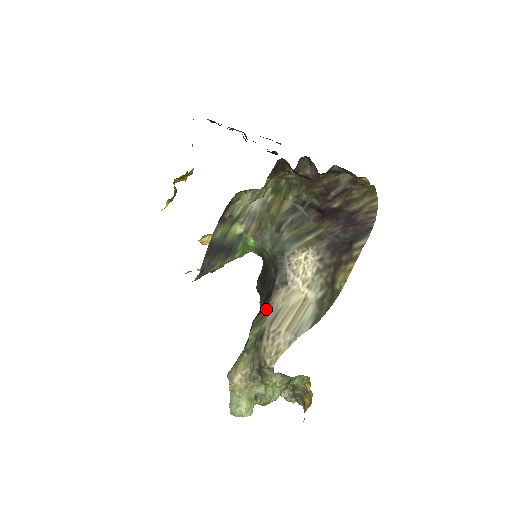
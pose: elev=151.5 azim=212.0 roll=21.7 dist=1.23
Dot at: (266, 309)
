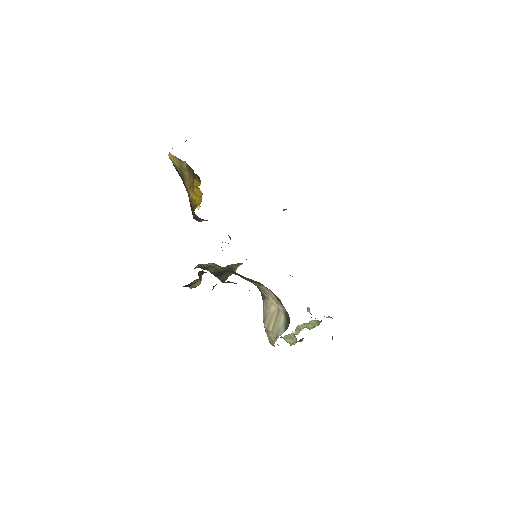
Dot at: occluded
